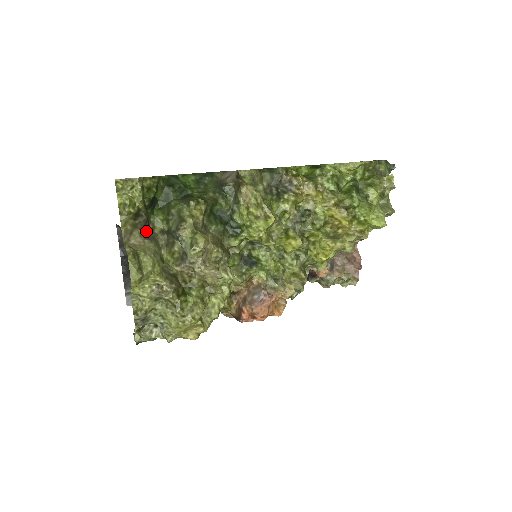
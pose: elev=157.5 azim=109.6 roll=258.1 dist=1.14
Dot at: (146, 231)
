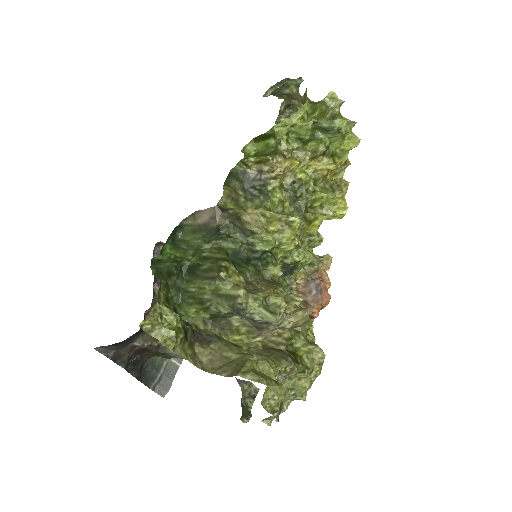
Dot at: (199, 337)
